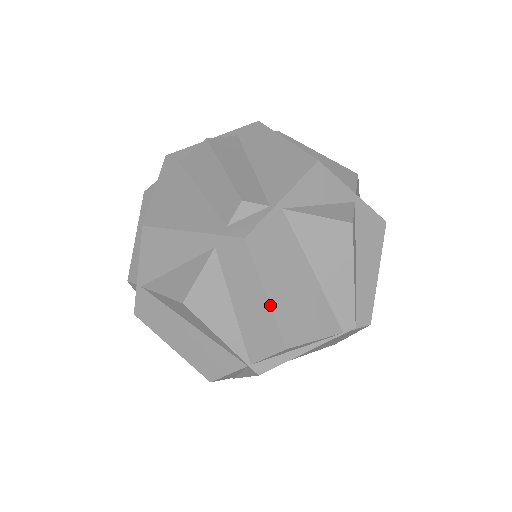
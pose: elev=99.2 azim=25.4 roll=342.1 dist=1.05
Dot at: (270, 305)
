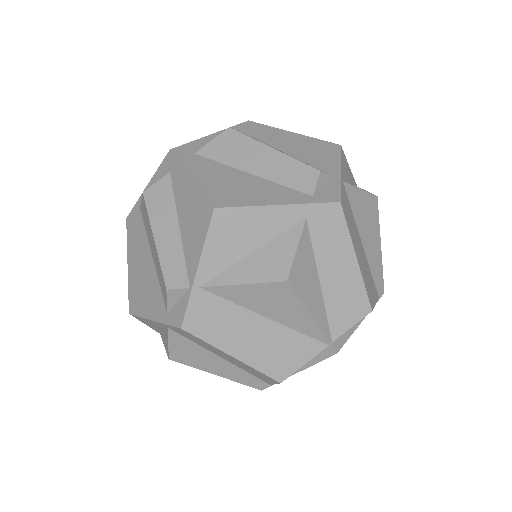
Dot at: (360, 268)
